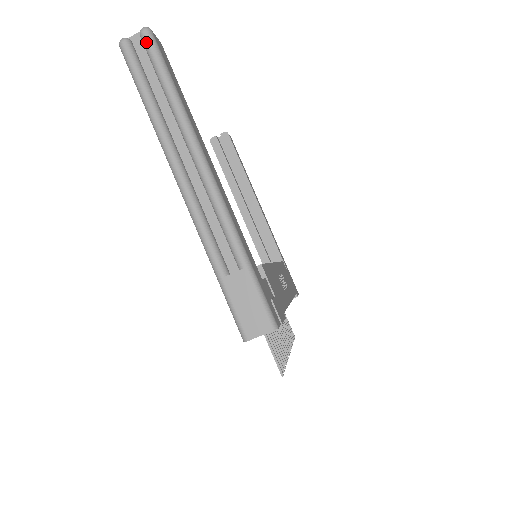
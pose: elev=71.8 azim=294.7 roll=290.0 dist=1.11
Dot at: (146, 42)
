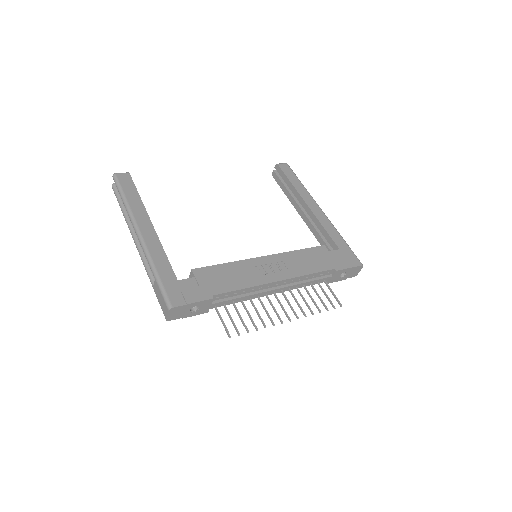
Dot at: occluded
